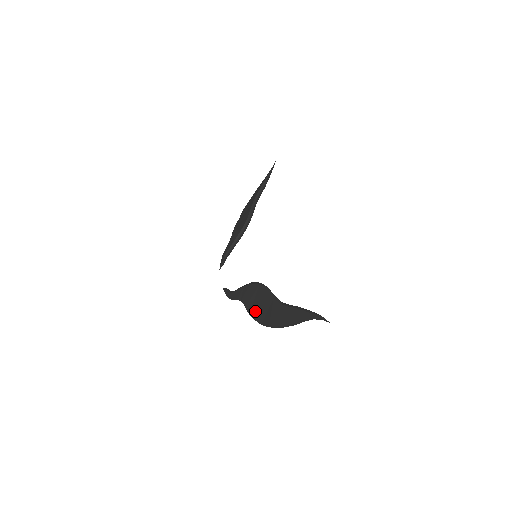
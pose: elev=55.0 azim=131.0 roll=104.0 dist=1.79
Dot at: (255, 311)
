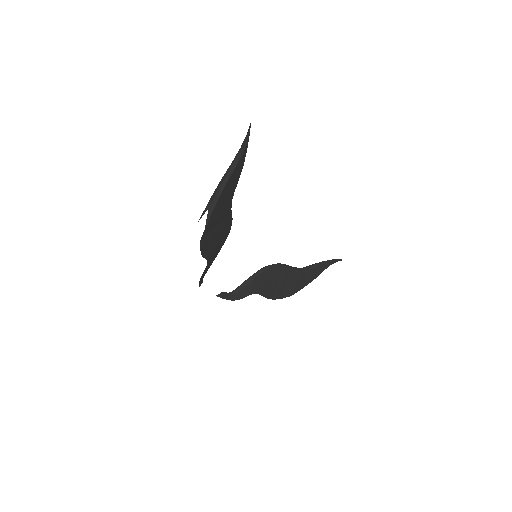
Dot at: occluded
